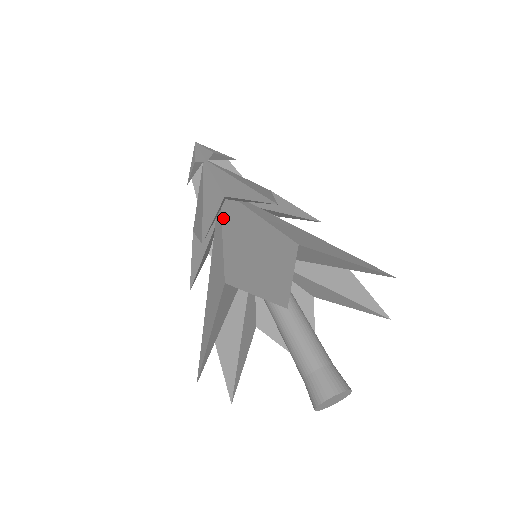
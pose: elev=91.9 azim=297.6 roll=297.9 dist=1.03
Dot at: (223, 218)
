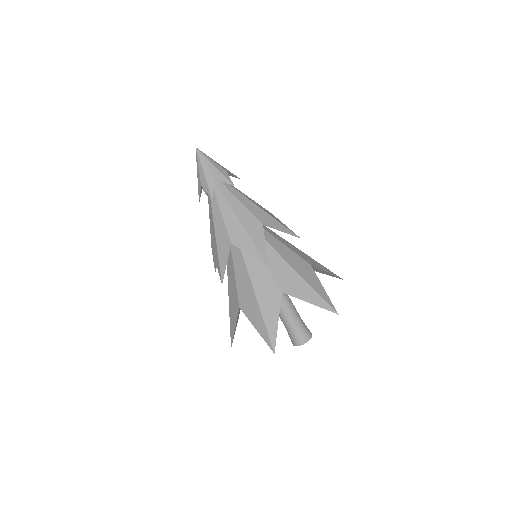
Dot at: occluded
